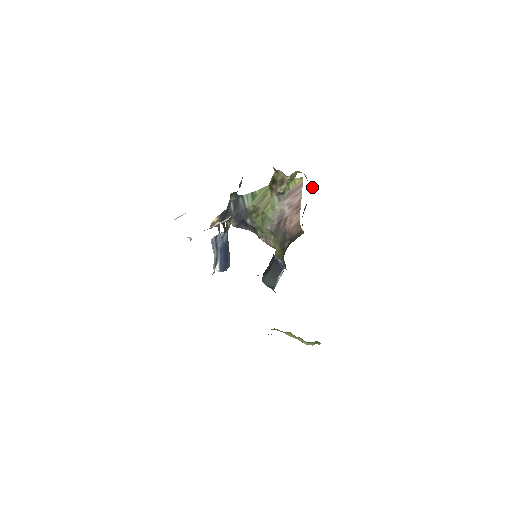
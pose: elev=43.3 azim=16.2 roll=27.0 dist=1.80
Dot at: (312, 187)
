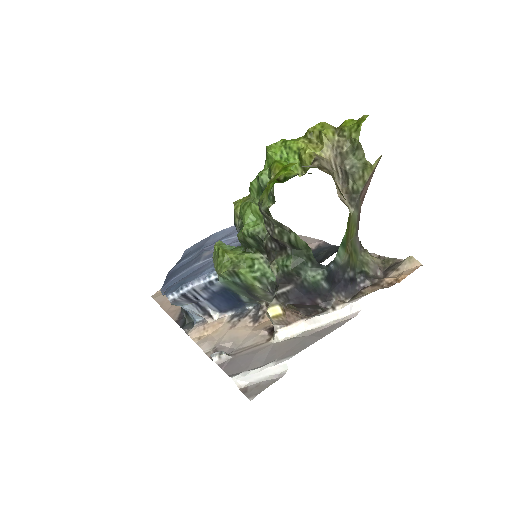
Dot at: occluded
